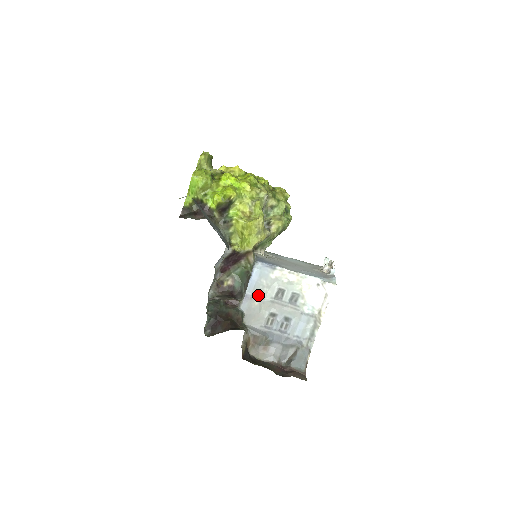
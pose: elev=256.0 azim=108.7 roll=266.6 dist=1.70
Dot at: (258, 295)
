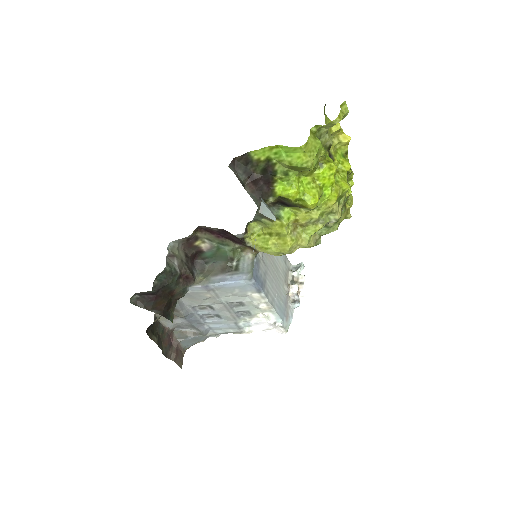
Dot at: (218, 292)
